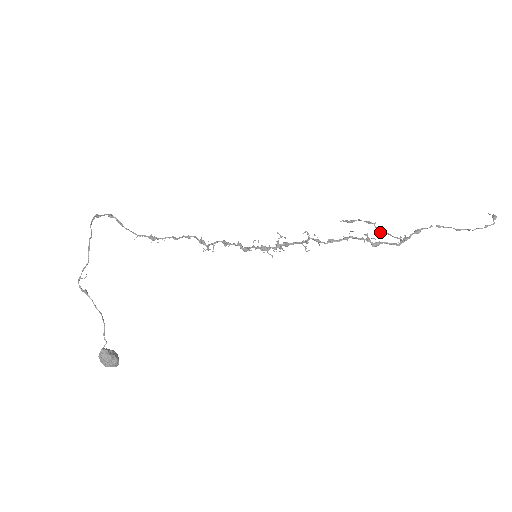
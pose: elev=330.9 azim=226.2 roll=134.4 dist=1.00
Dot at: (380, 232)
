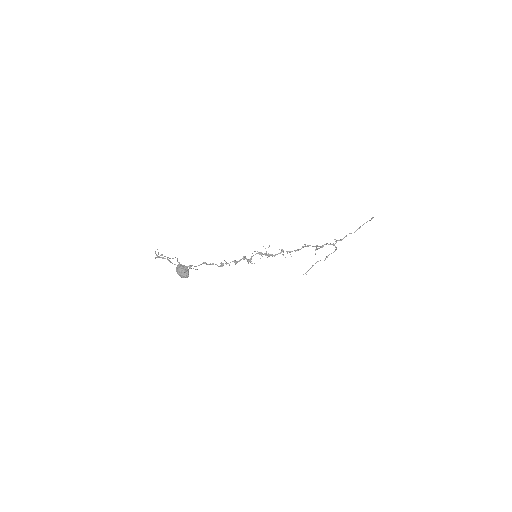
Dot at: (325, 258)
